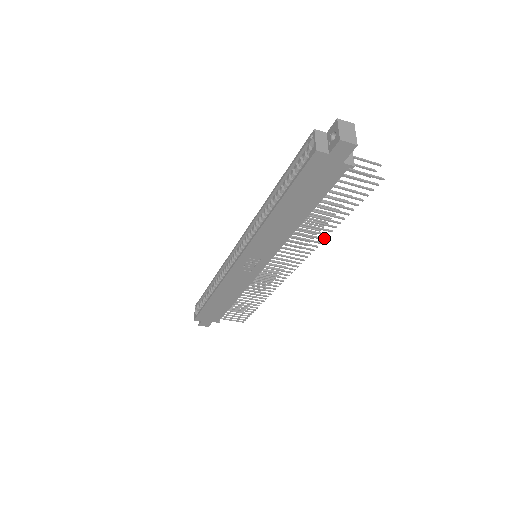
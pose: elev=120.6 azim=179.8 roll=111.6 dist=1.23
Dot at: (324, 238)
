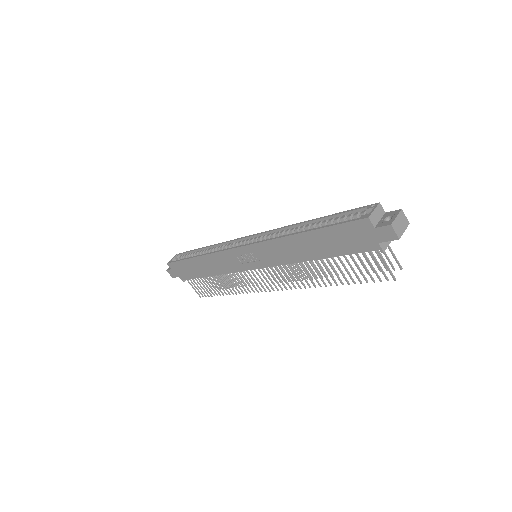
Dot at: occluded
